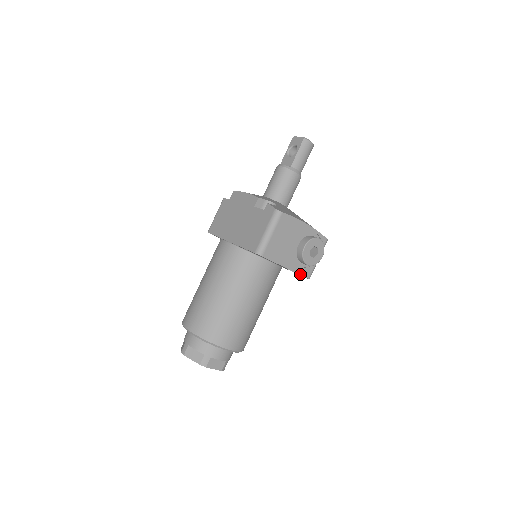
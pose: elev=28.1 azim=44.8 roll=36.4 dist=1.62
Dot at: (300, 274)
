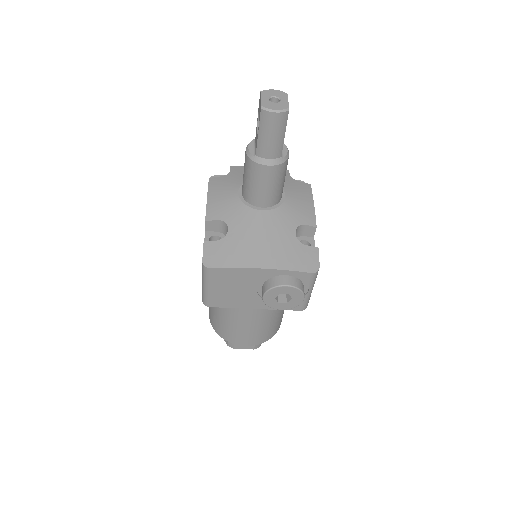
Dot at: occluded
